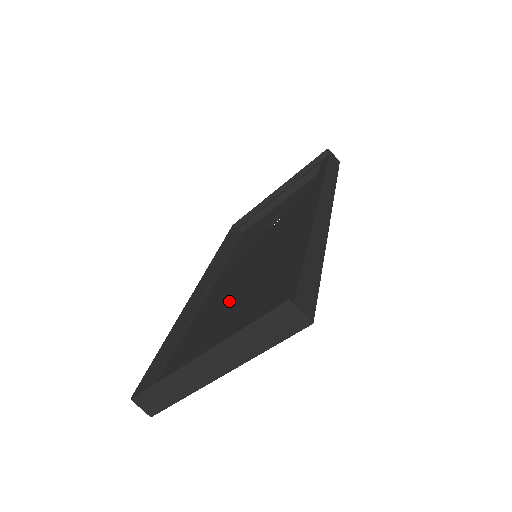
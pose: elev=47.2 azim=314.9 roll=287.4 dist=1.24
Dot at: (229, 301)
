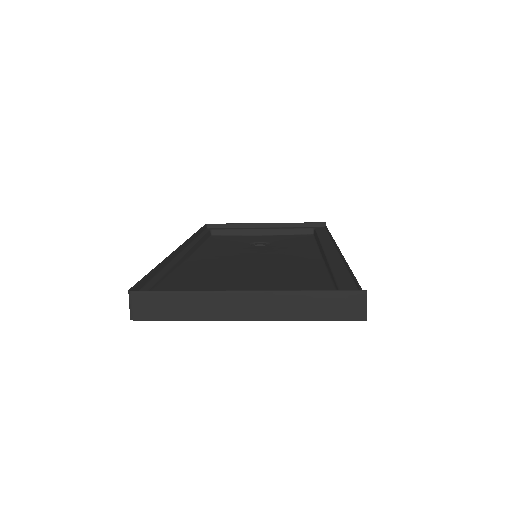
Dot at: (236, 272)
